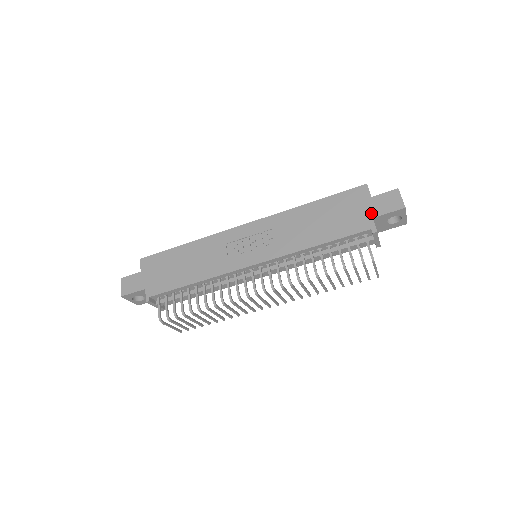
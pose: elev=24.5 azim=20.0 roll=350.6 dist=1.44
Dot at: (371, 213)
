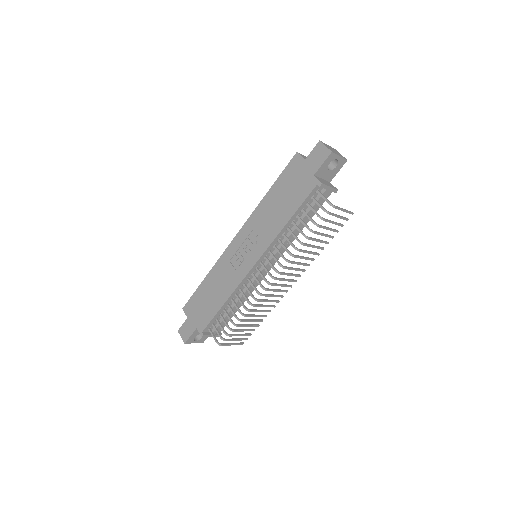
Dot at: (311, 172)
